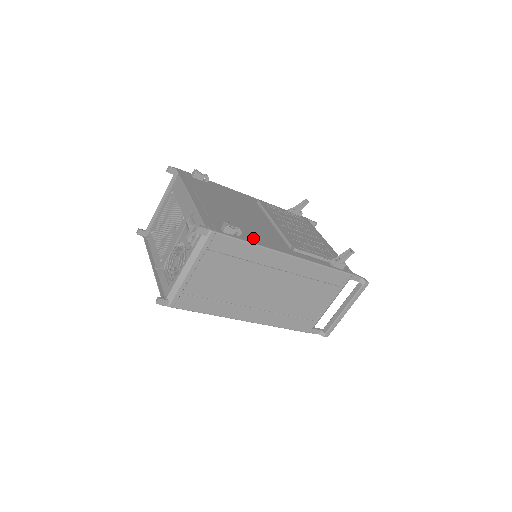
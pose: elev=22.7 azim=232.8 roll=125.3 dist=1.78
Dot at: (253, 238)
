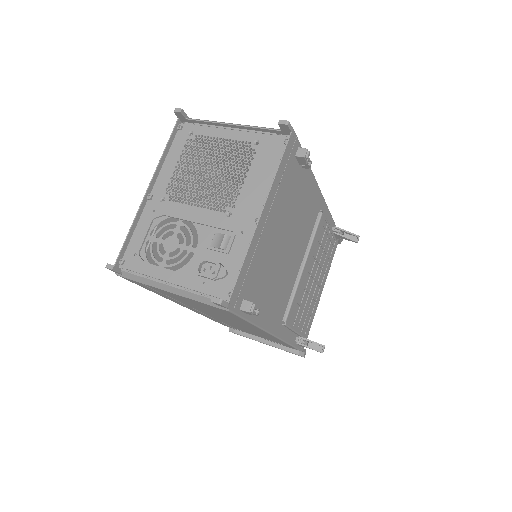
Dot at: (262, 311)
